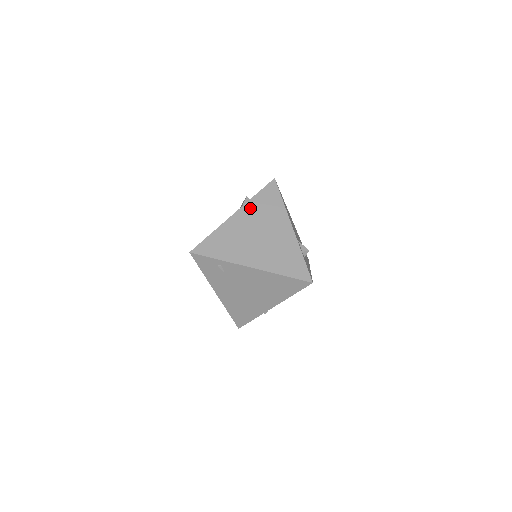
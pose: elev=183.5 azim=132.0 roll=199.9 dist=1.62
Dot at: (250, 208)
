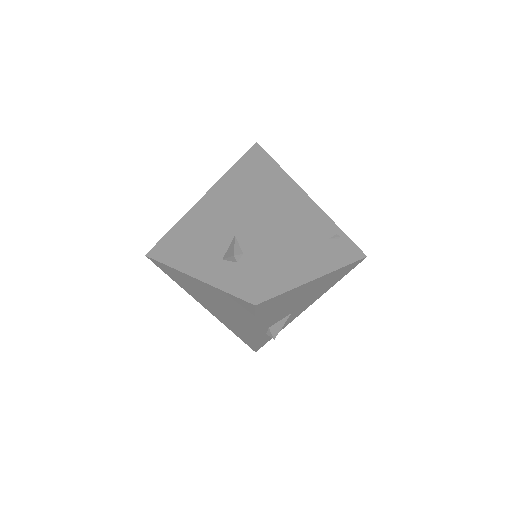
Dot at: (212, 290)
